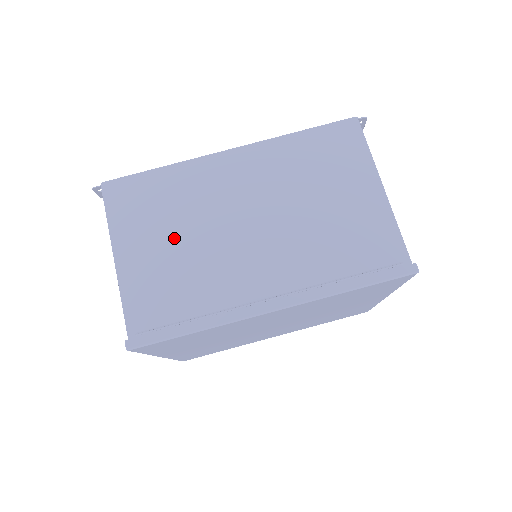
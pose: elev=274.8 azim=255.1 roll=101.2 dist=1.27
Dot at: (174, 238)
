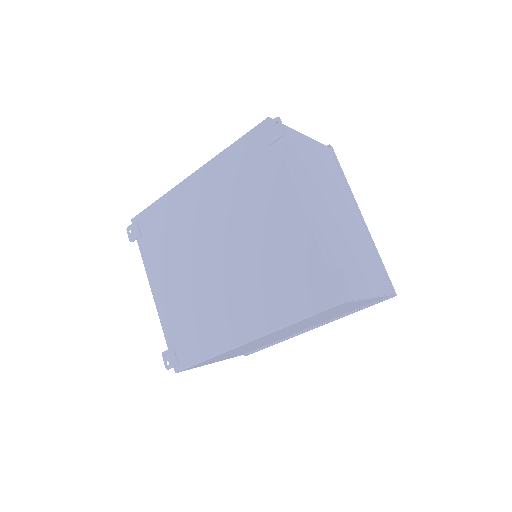
Dot at: occluded
